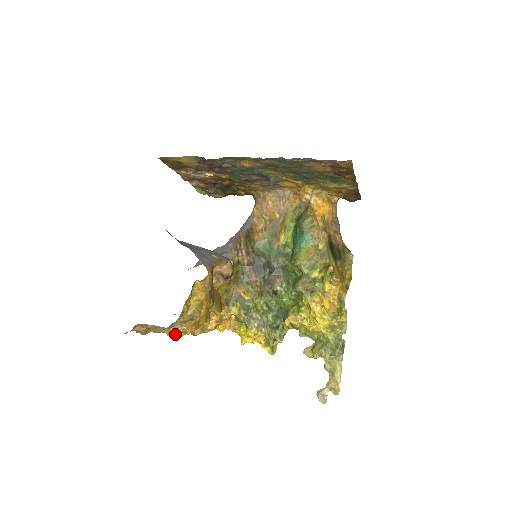
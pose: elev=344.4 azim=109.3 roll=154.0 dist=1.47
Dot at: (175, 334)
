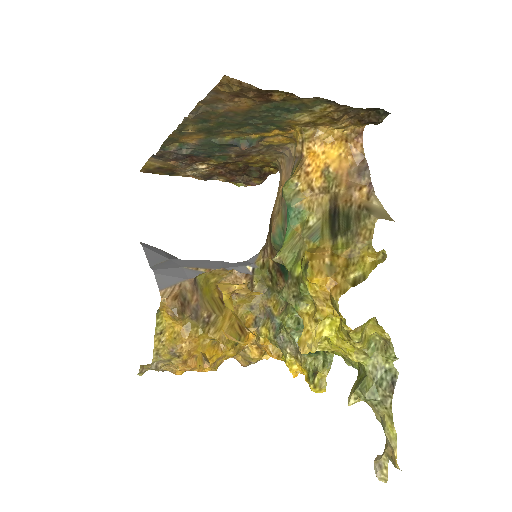
Dot at: occluded
